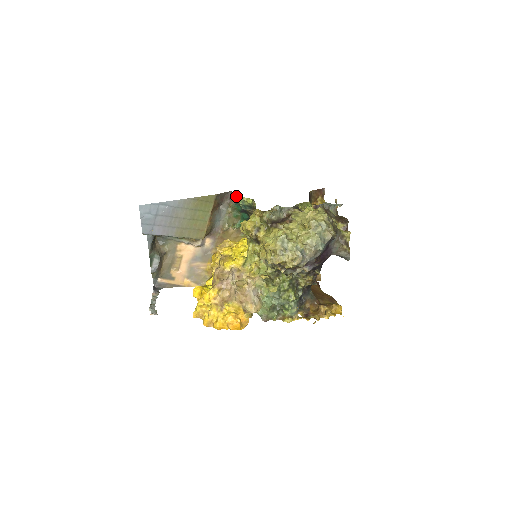
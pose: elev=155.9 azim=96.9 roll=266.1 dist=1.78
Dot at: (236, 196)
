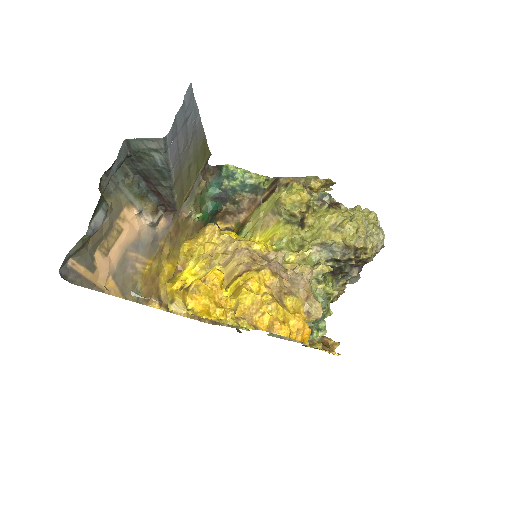
Dot at: (237, 167)
